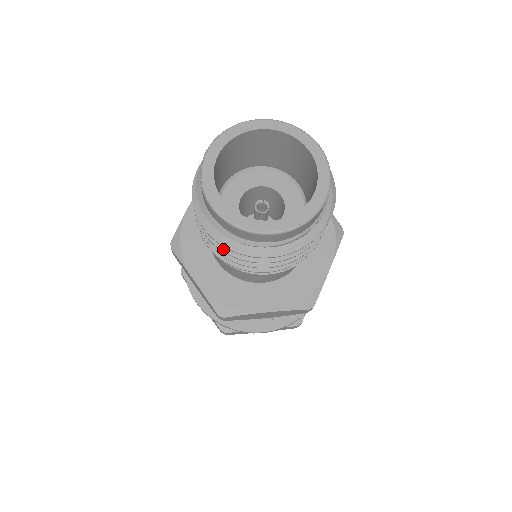
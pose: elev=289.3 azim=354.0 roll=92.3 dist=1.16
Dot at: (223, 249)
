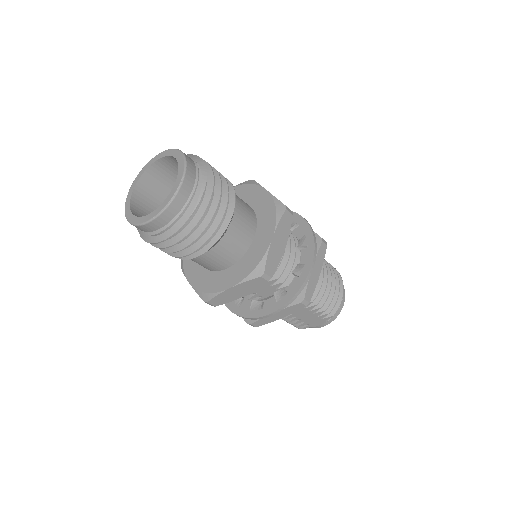
Dot at: (155, 246)
